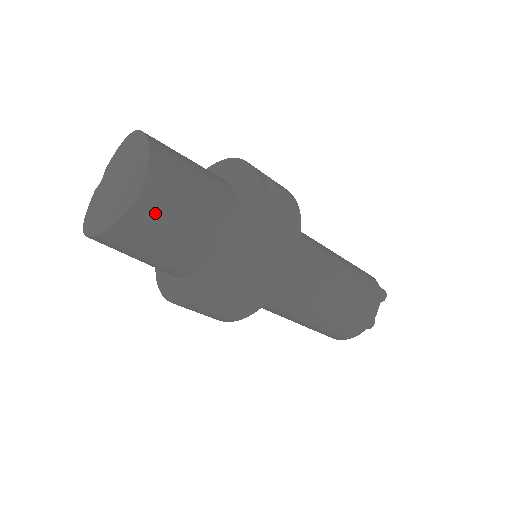
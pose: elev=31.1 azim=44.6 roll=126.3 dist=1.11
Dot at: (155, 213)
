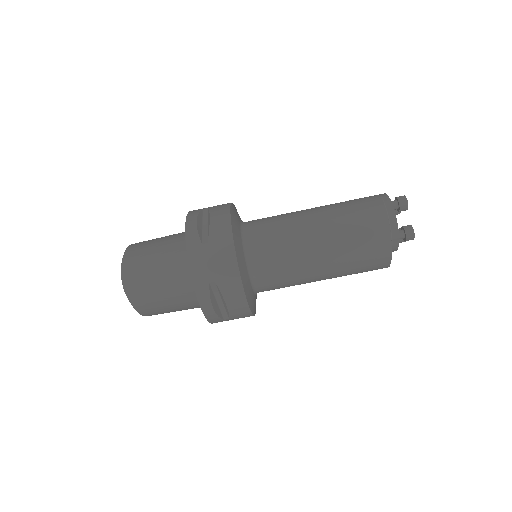
Dot at: (138, 286)
